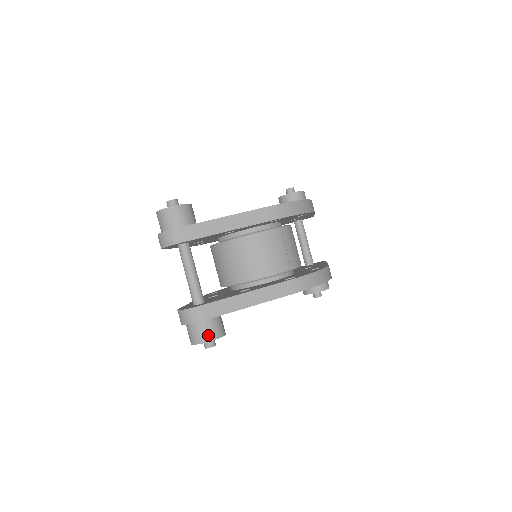
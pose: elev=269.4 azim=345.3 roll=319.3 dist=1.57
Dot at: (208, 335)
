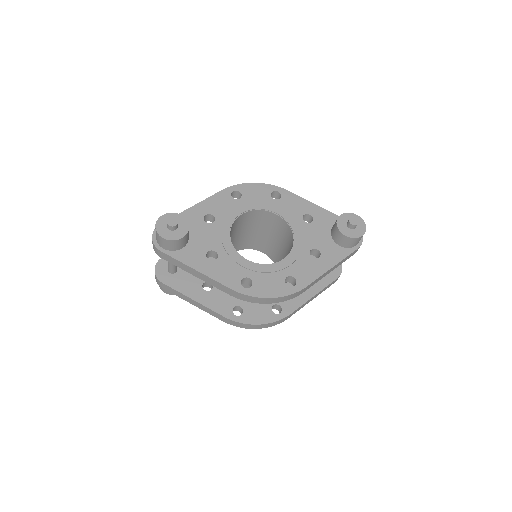
Dot at: (164, 290)
